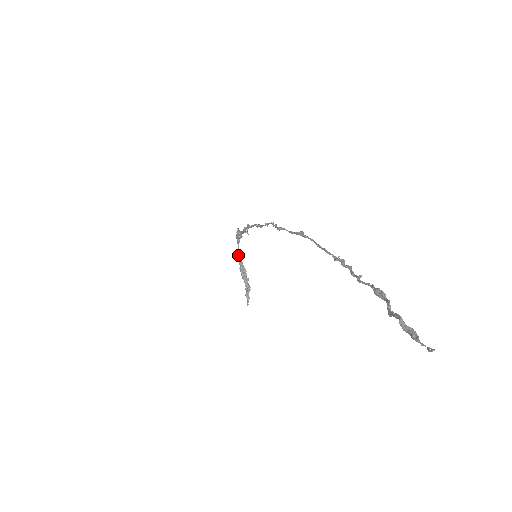
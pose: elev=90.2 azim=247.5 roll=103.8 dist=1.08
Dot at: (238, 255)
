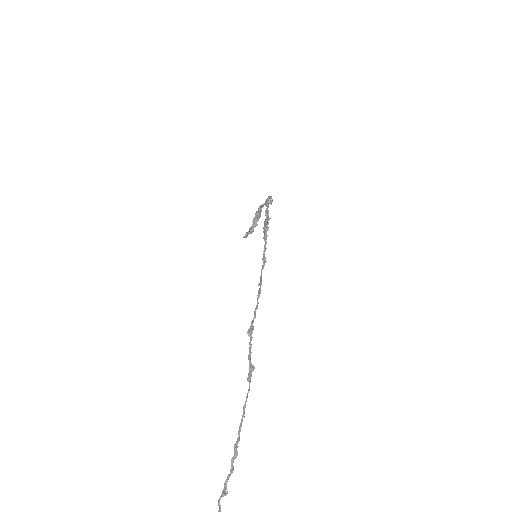
Dot at: (261, 207)
